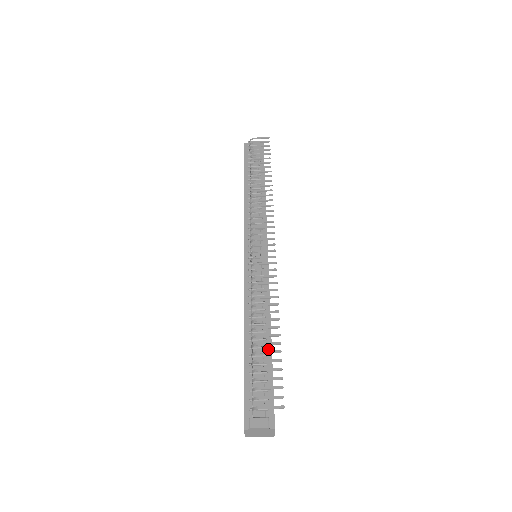
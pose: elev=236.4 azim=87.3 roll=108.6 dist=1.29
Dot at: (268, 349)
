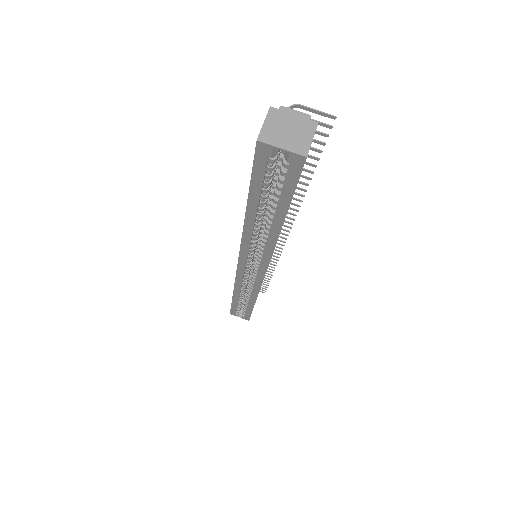
Dot at: occluded
